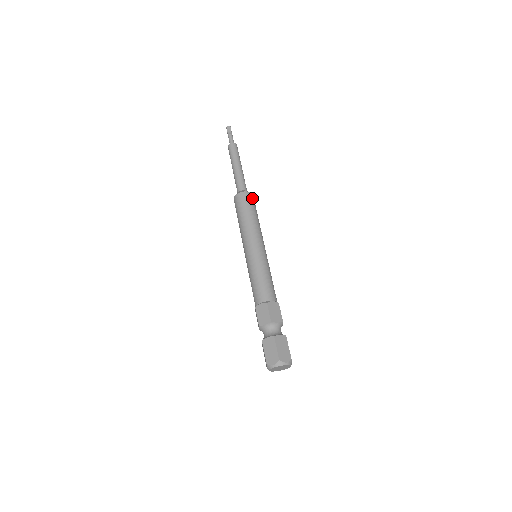
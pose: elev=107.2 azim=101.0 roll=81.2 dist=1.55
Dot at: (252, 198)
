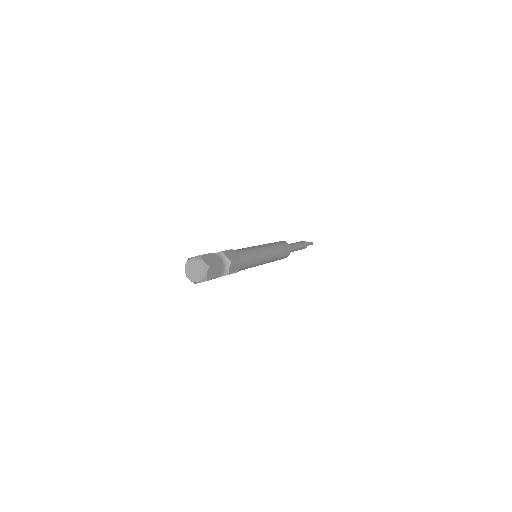
Dot at: (288, 247)
